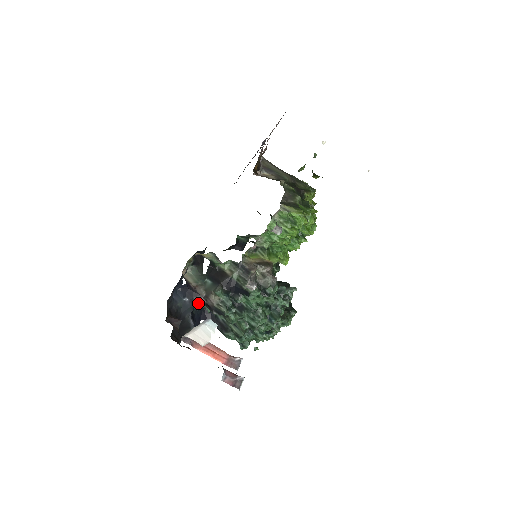
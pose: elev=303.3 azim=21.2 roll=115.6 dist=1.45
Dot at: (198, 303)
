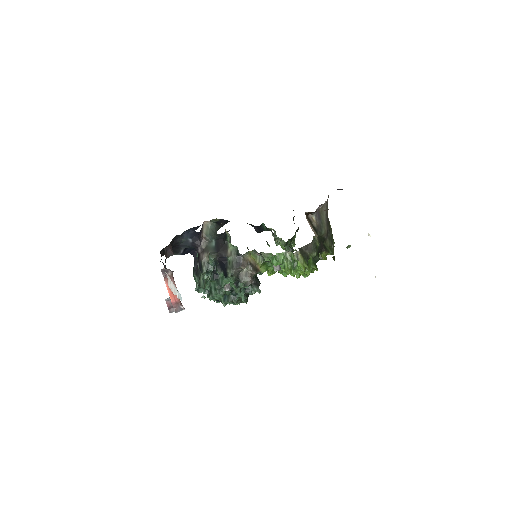
Dot at: (195, 248)
